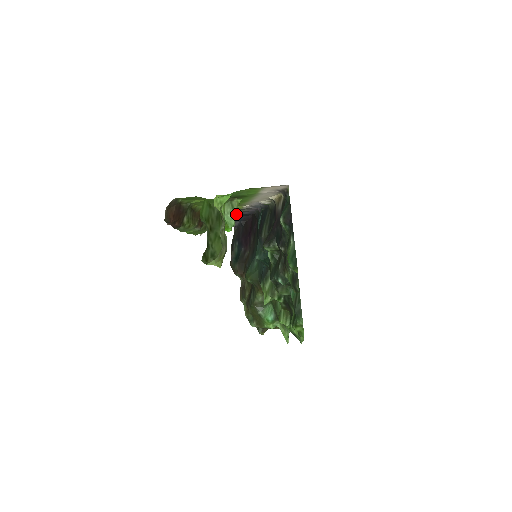
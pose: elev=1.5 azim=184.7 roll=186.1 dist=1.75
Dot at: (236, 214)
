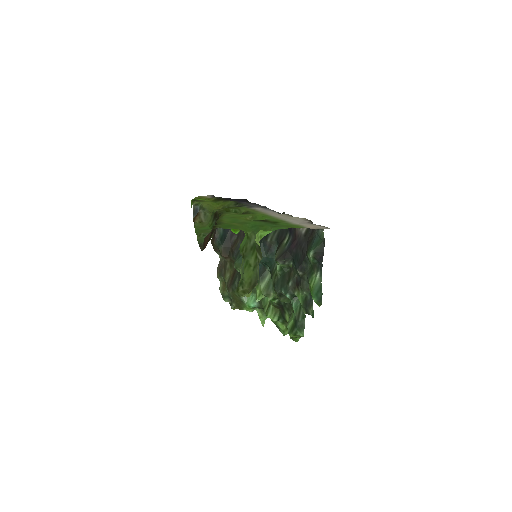
Dot at: occluded
